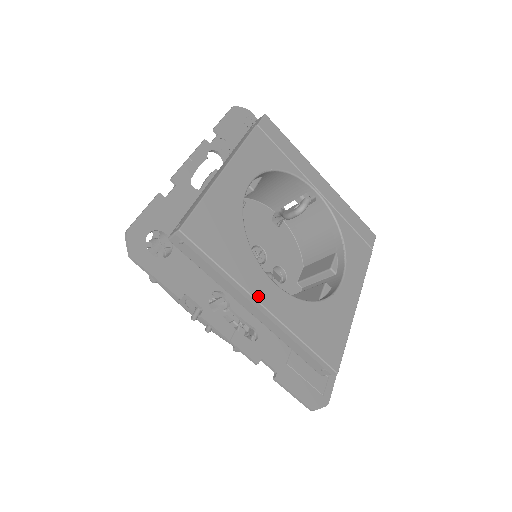
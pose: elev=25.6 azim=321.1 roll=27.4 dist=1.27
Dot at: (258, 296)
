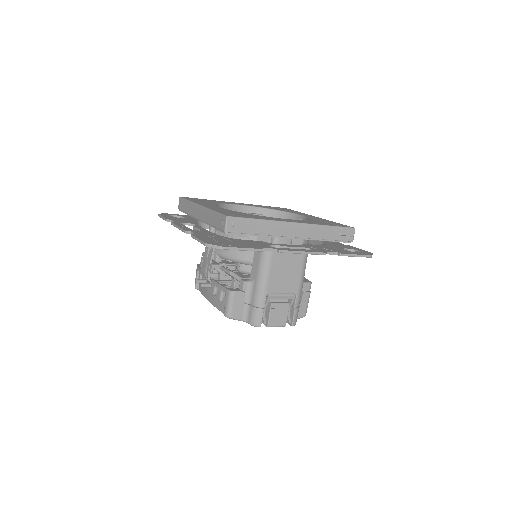
Dot at: (200, 204)
